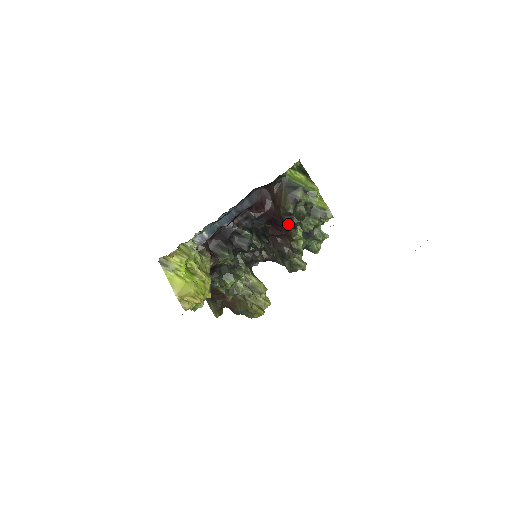
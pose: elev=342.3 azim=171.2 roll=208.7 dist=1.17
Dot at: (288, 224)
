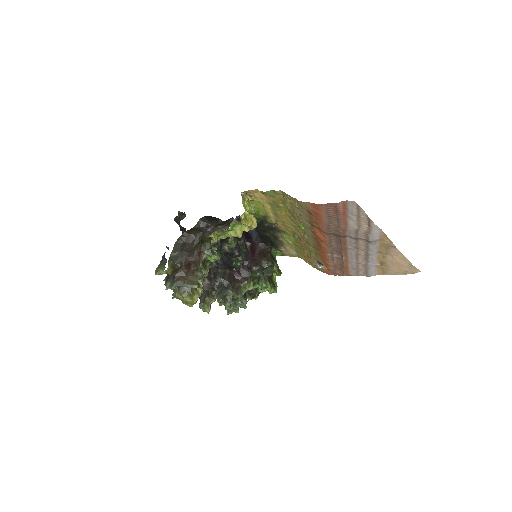
Dot at: (256, 271)
